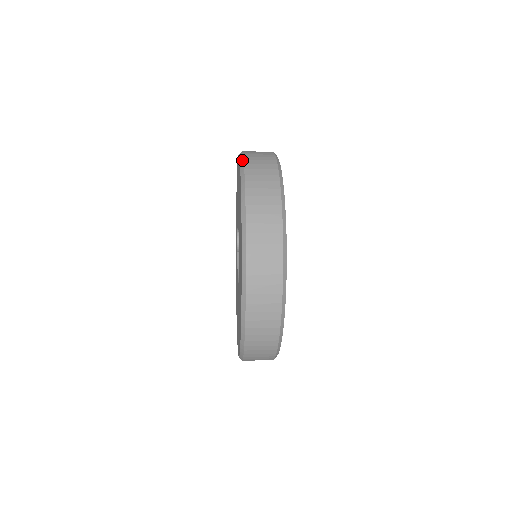
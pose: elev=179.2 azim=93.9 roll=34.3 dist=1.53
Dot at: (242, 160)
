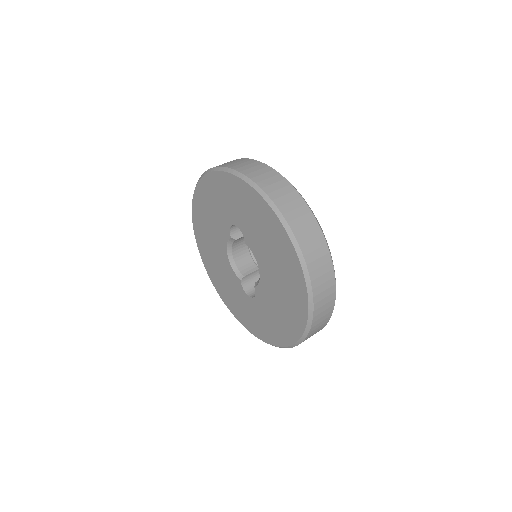
Dot at: (310, 289)
